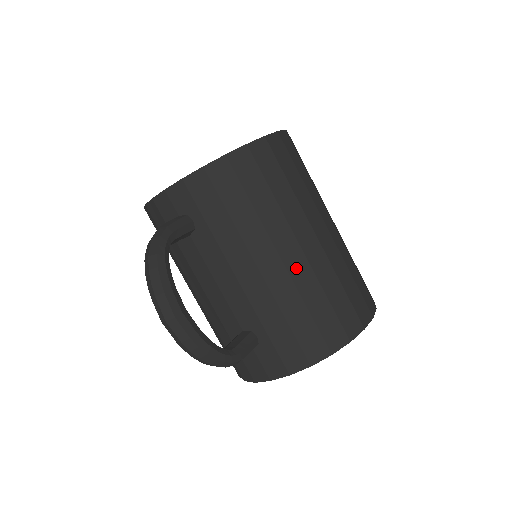
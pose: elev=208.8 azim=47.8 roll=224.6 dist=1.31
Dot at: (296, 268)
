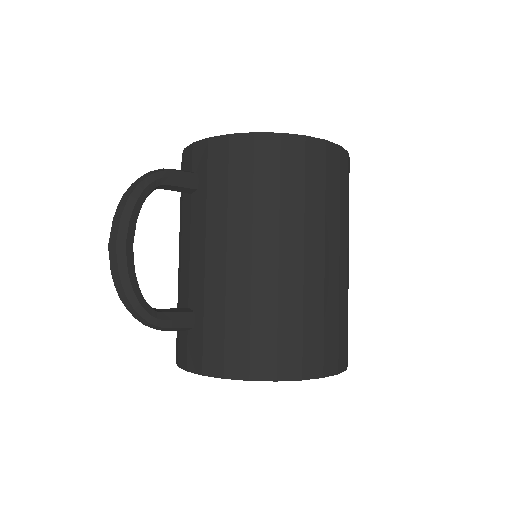
Dot at: (262, 274)
